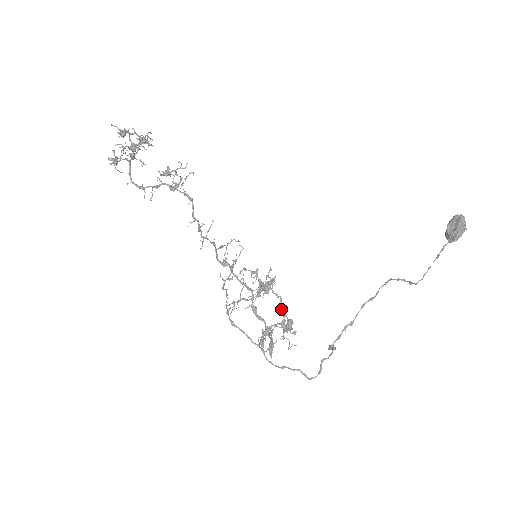
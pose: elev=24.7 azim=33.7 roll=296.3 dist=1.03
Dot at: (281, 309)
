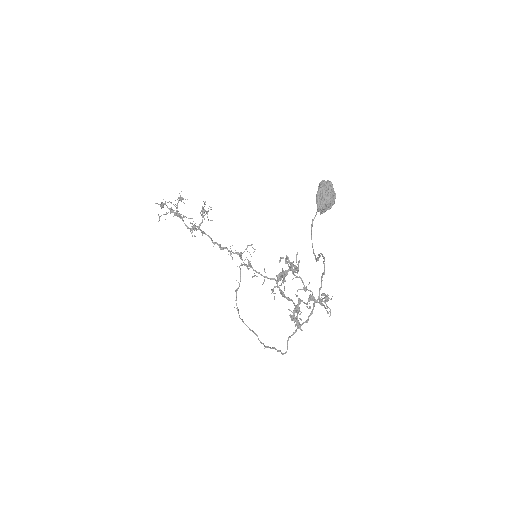
Dot at: (304, 287)
